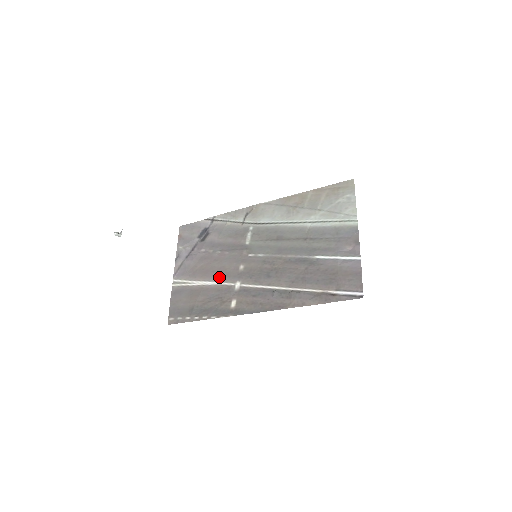
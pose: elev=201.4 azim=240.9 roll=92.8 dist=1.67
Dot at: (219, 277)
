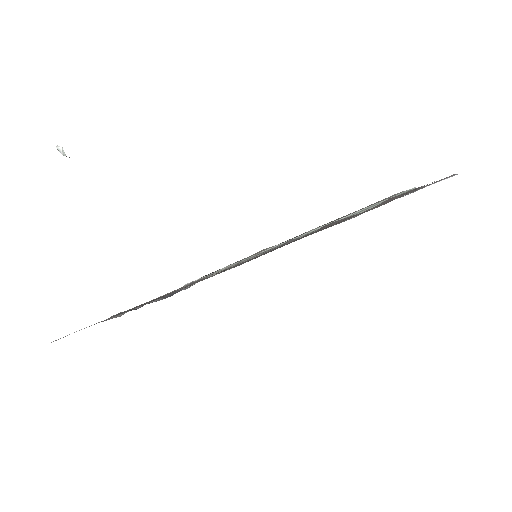
Dot at: occluded
